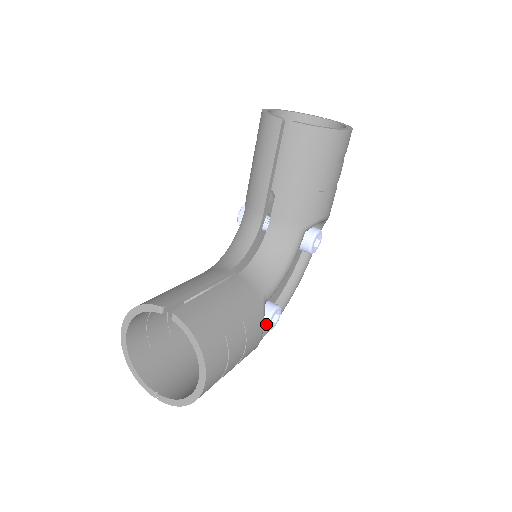
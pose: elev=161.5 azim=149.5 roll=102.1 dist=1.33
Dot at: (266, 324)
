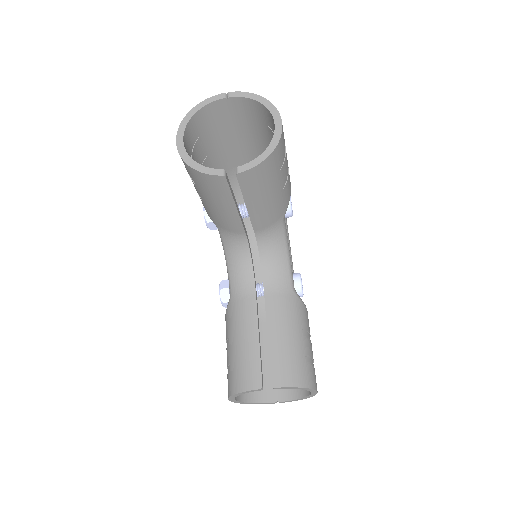
Dot at: occluded
